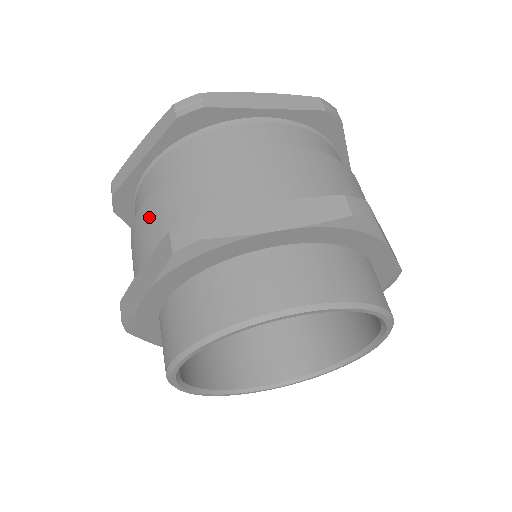
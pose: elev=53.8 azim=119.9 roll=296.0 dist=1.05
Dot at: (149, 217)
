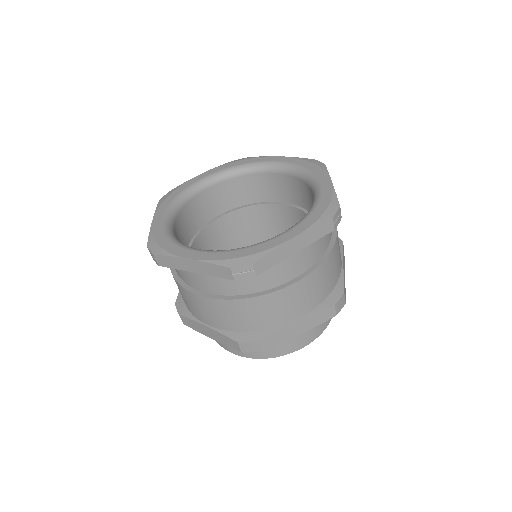
Dot at: (209, 309)
